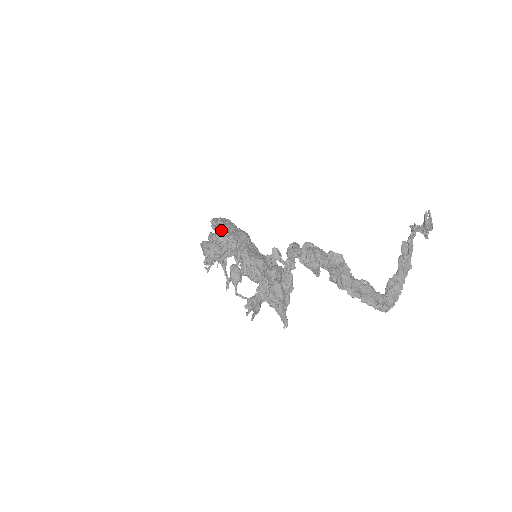
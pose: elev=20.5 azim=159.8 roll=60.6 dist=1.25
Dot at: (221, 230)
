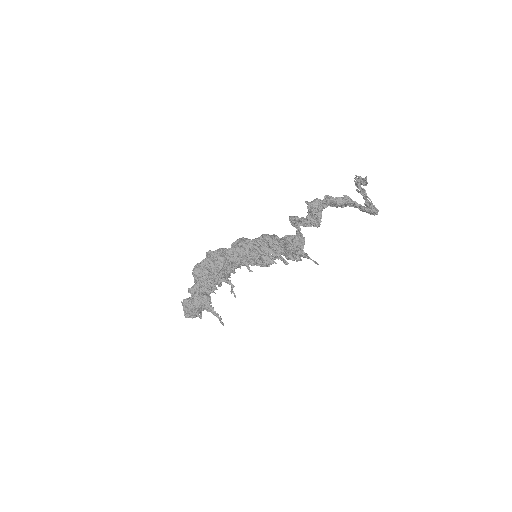
Dot at: (214, 258)
